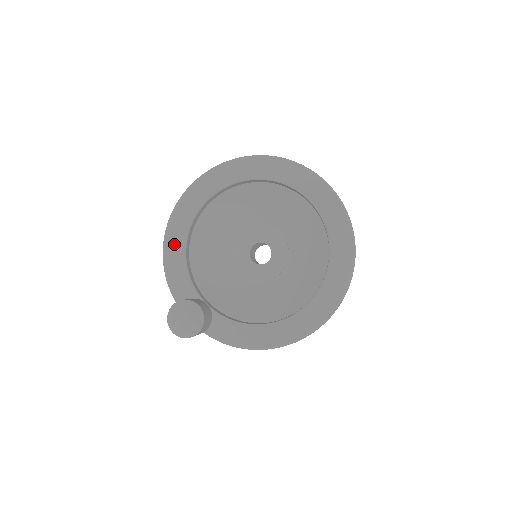
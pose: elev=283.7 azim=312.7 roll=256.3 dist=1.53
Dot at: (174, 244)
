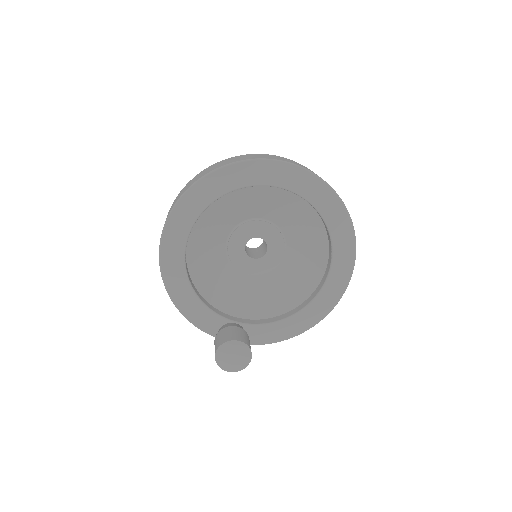
Dot at: (177, 285)
